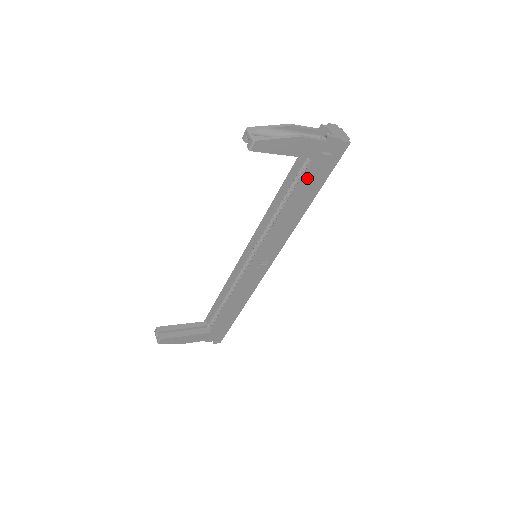
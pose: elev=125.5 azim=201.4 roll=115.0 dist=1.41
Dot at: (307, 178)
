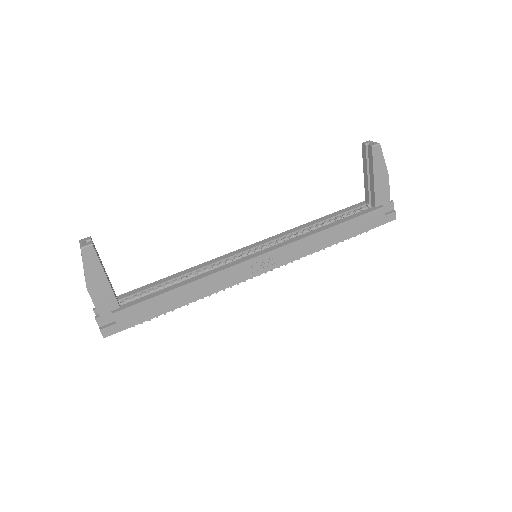
Dot at: (362, 214)
